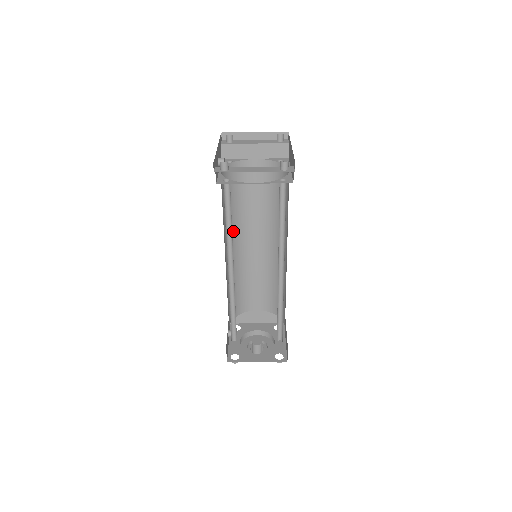
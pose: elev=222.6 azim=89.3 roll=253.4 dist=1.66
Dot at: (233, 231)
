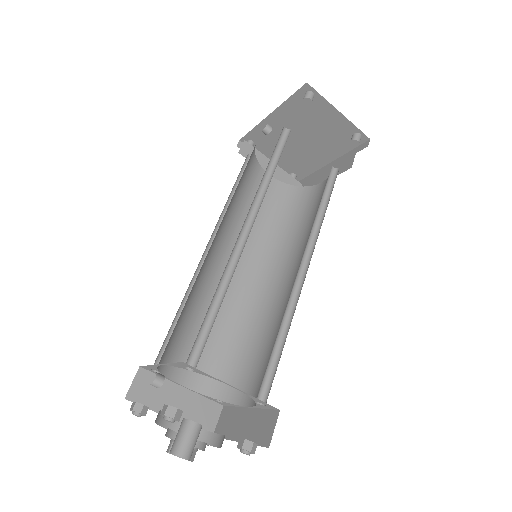
Dot at: (223, 226)
